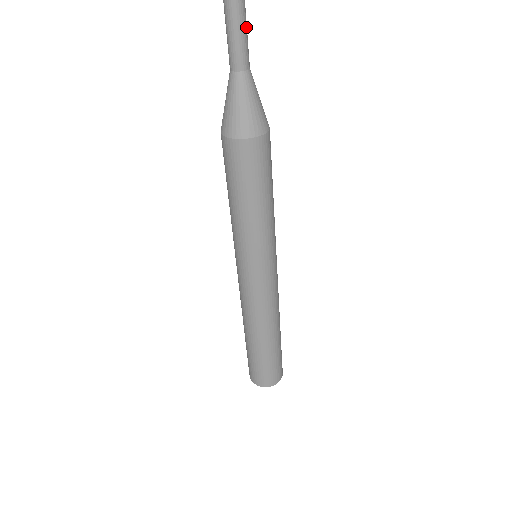
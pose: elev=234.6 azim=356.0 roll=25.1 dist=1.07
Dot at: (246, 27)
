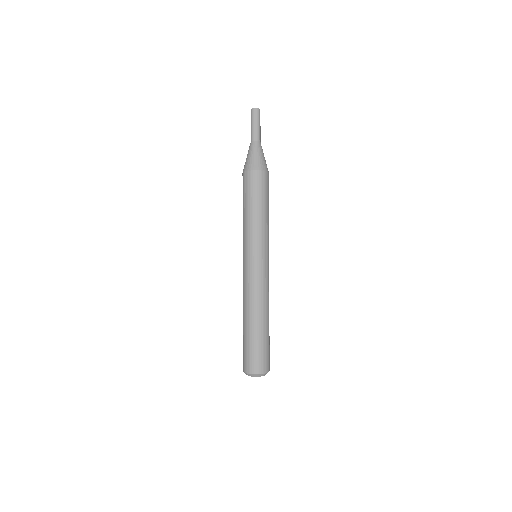
Dot at: occluded
